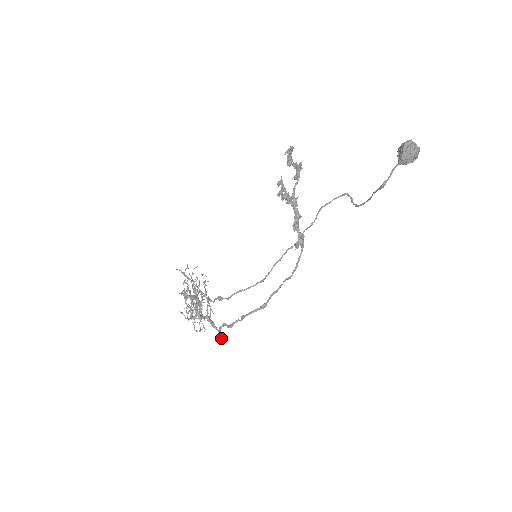
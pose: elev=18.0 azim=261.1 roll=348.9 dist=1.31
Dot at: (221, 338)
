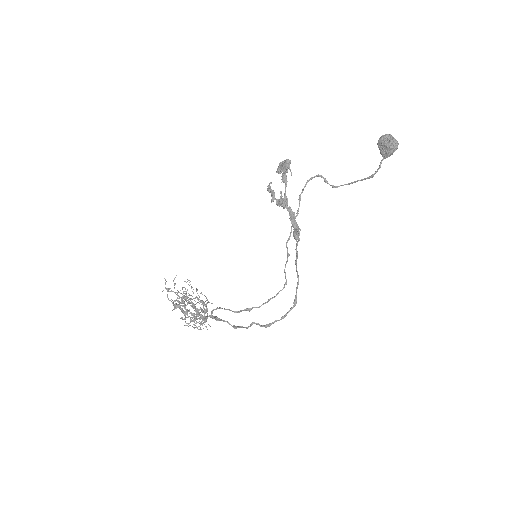
Dot at: occluded
